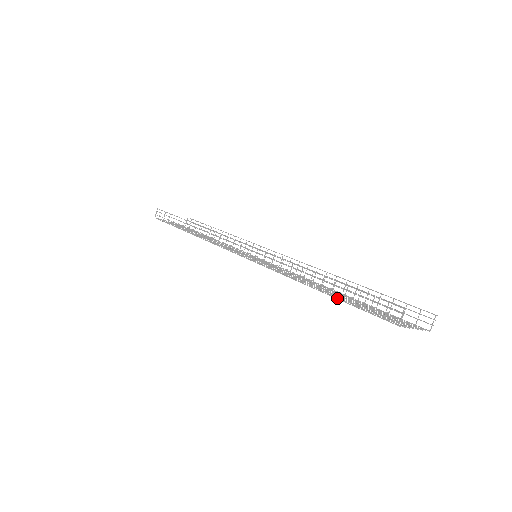
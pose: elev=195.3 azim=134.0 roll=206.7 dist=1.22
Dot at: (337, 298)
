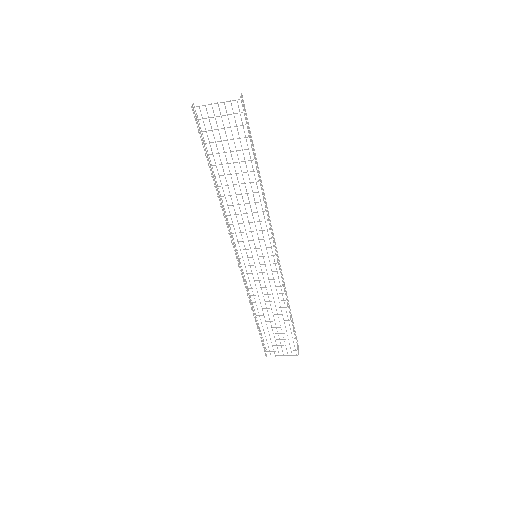
Dot at: (209, 162)
